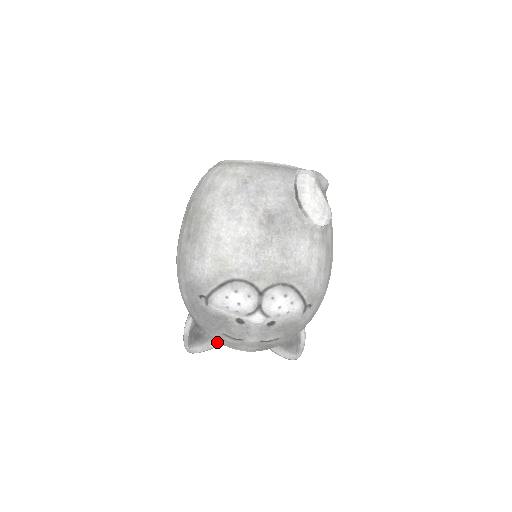
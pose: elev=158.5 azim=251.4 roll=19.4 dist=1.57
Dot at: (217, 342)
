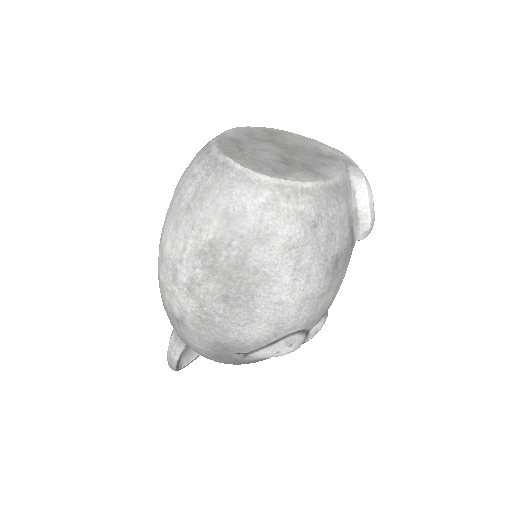
Dot at: occluded
